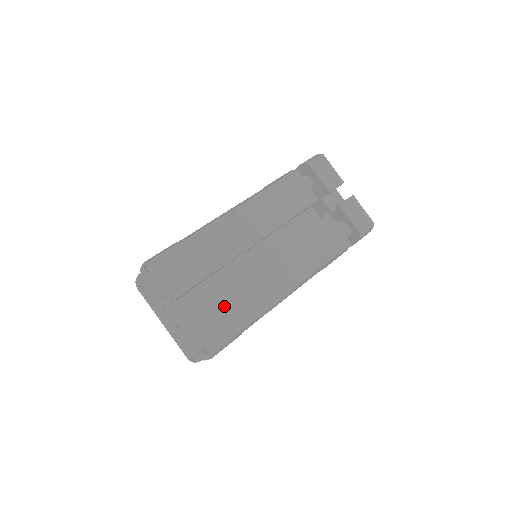
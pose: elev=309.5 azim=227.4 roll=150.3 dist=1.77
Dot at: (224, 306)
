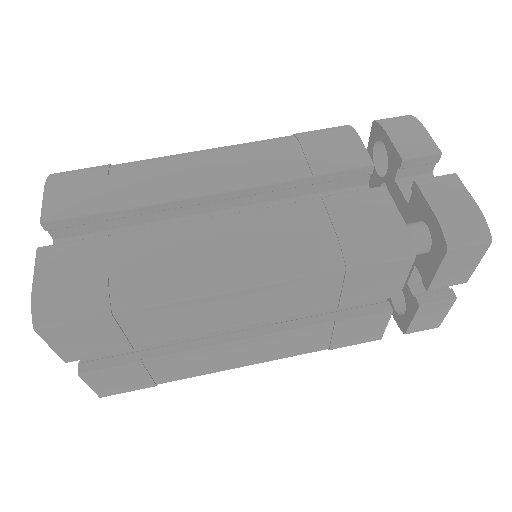
Dot at: (142, 372)
